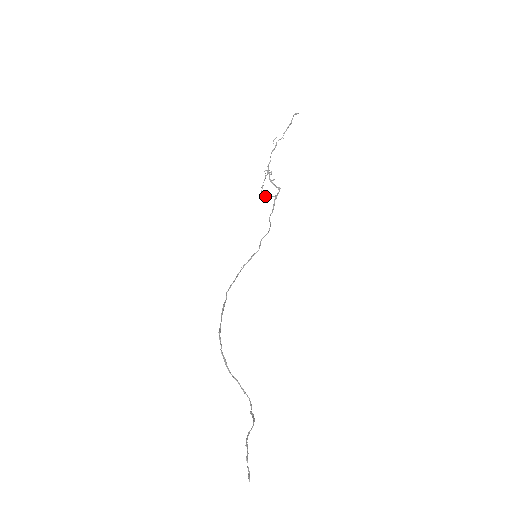
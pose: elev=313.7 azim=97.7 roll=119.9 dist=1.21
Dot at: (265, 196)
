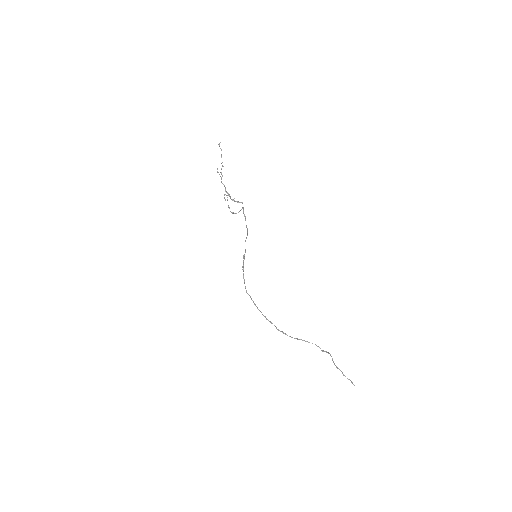
Dot at: (235, 213)
